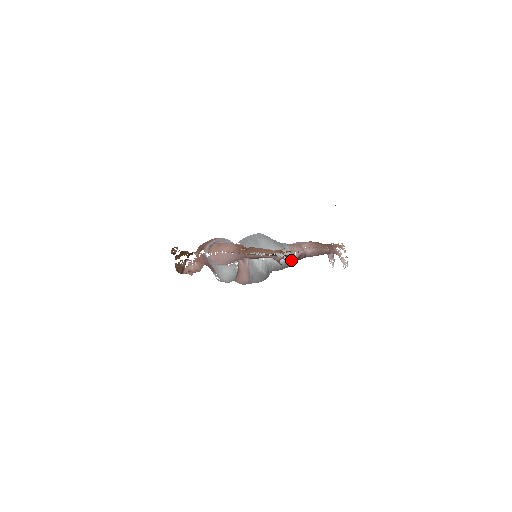
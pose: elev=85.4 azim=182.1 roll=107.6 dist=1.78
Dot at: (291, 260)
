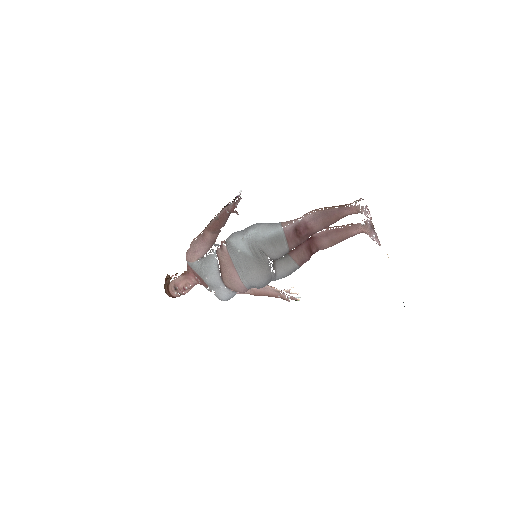
Dot at: (284, 232)
